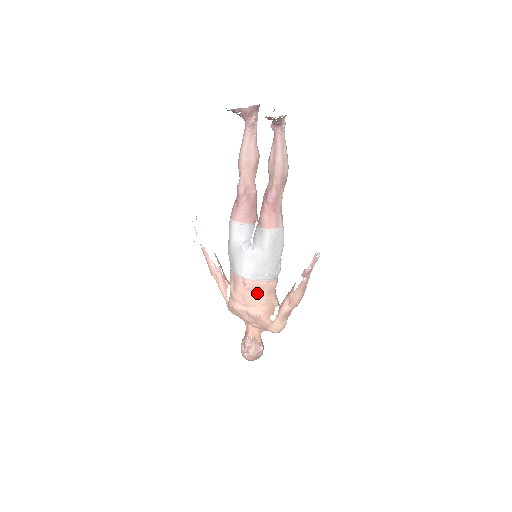
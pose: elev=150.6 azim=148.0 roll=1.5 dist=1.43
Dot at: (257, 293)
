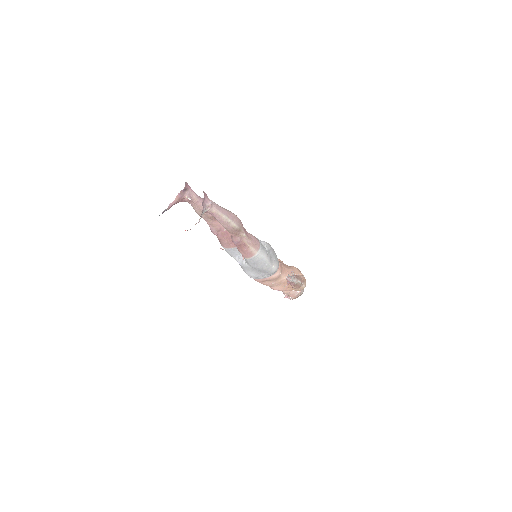
Dot at: (267, 282)
